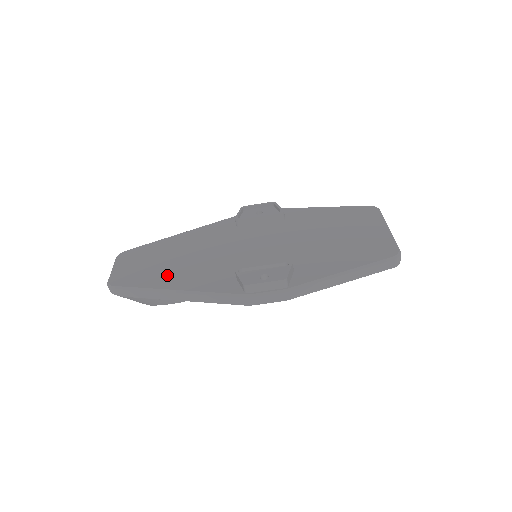
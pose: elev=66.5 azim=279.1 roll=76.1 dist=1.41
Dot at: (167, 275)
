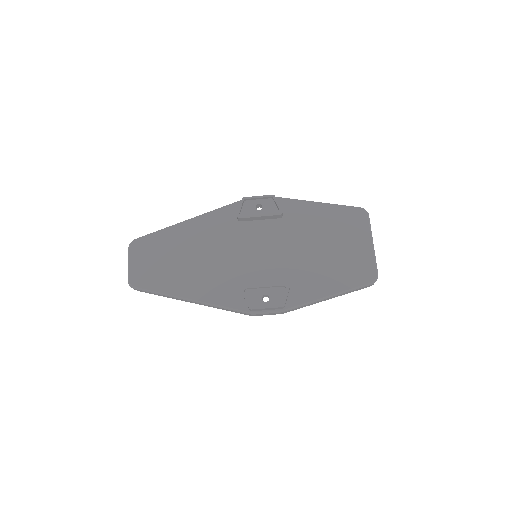
Dot at: (181, 279)
